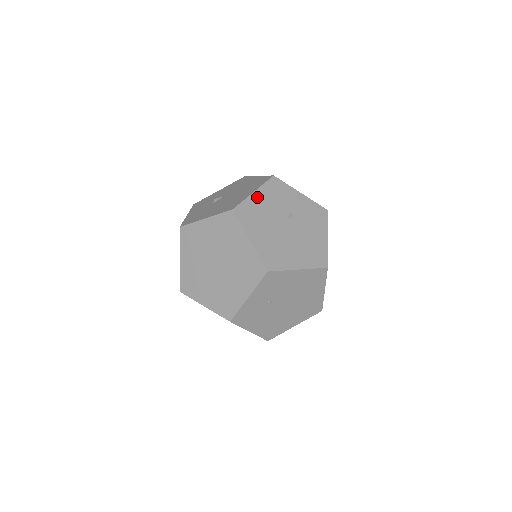
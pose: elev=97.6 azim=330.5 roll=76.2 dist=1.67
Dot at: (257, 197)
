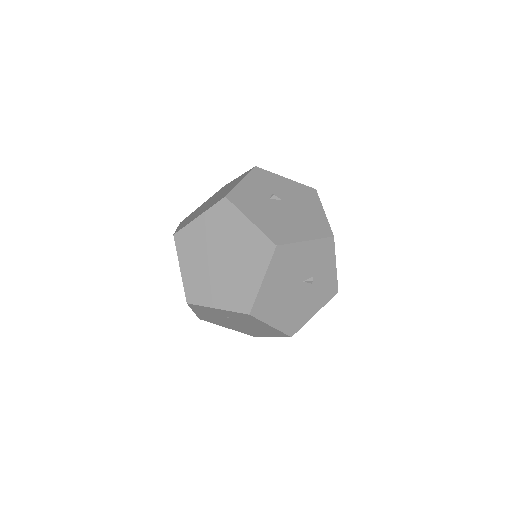
Dot at: (304, 247)
